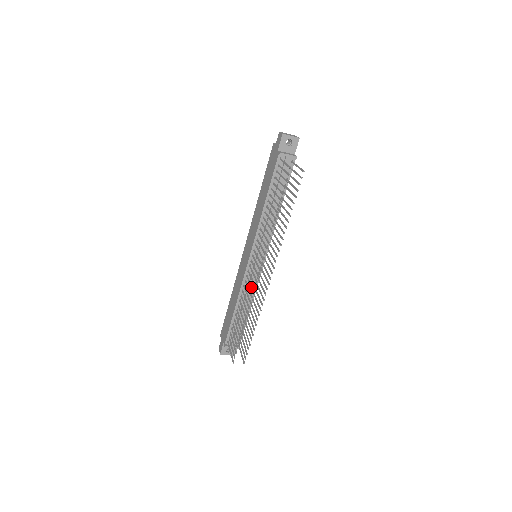
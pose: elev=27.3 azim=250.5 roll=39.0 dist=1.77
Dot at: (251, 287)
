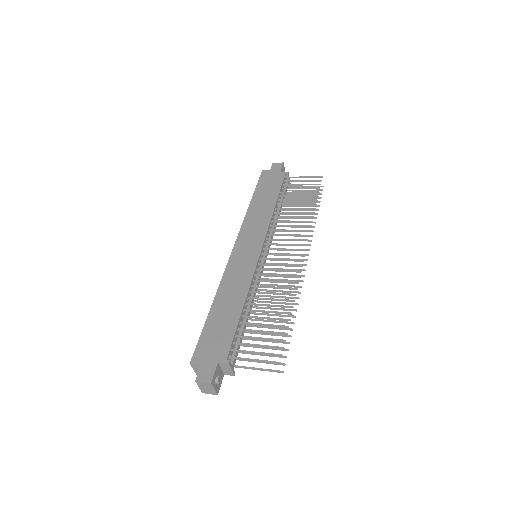
Dot at: occluded
